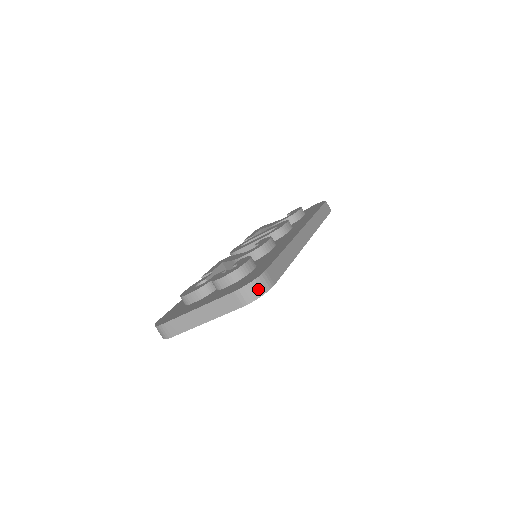
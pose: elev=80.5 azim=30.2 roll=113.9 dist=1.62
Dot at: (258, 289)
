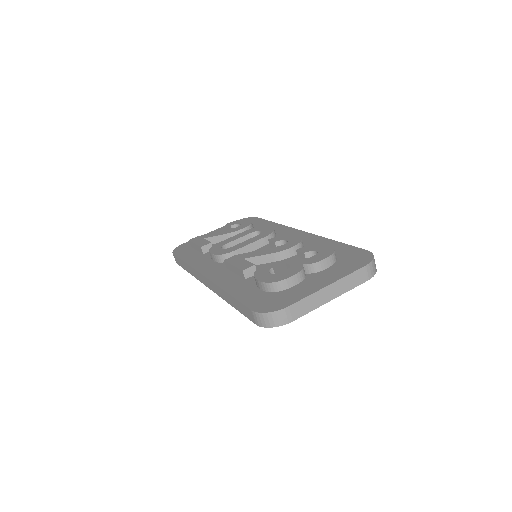
Dot at: (375, 264)
